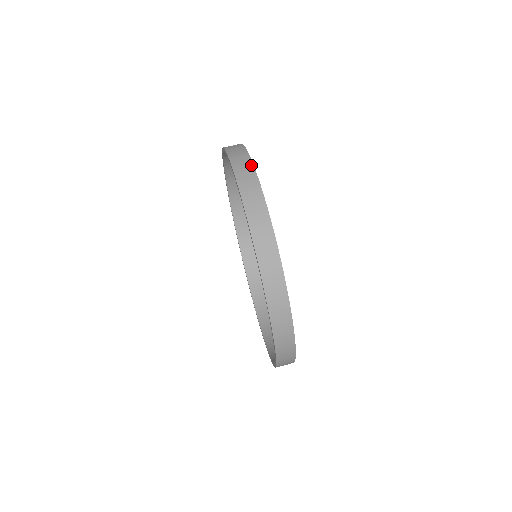
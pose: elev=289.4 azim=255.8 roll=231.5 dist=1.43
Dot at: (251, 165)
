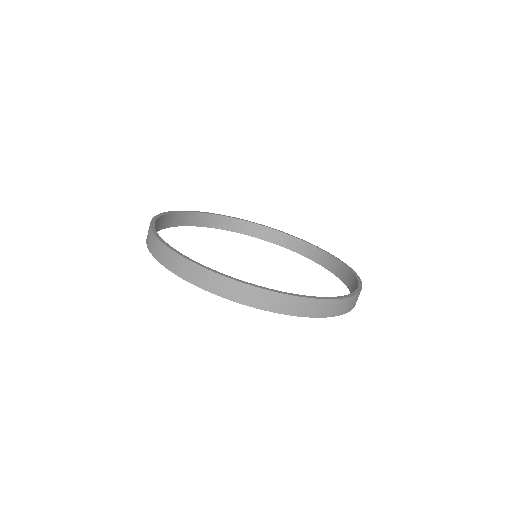
Dot at: (153, 236)
